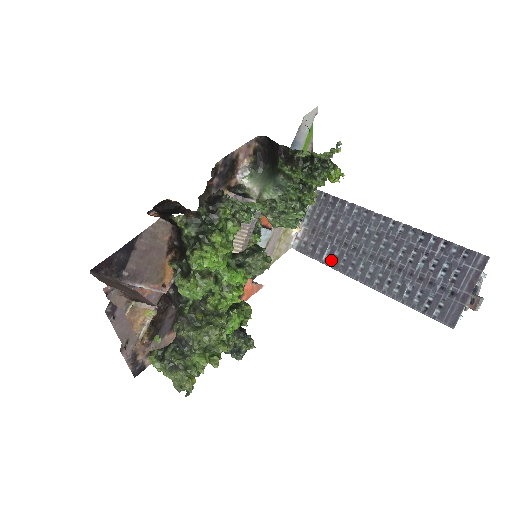
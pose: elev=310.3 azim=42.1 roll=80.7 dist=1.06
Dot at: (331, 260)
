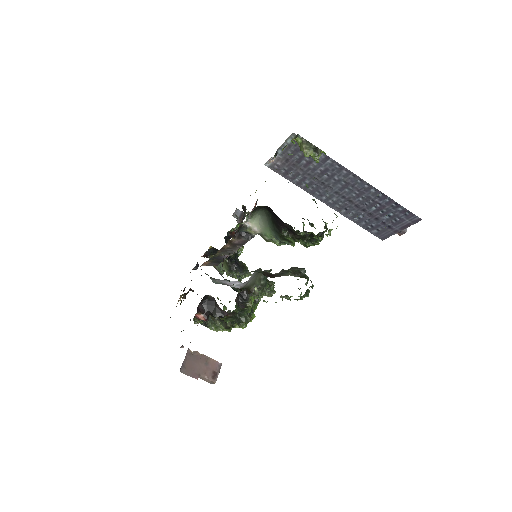
Dot at: (301, 184)
